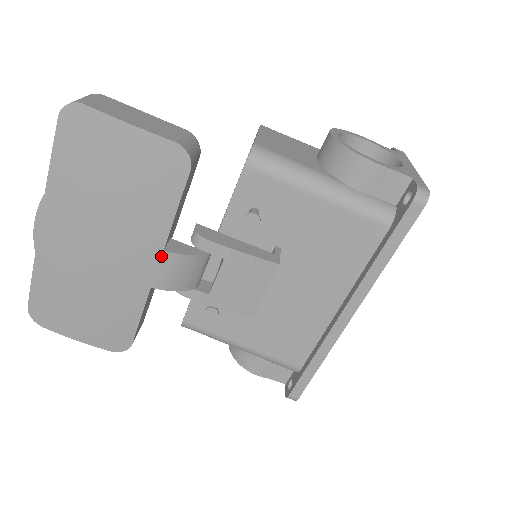
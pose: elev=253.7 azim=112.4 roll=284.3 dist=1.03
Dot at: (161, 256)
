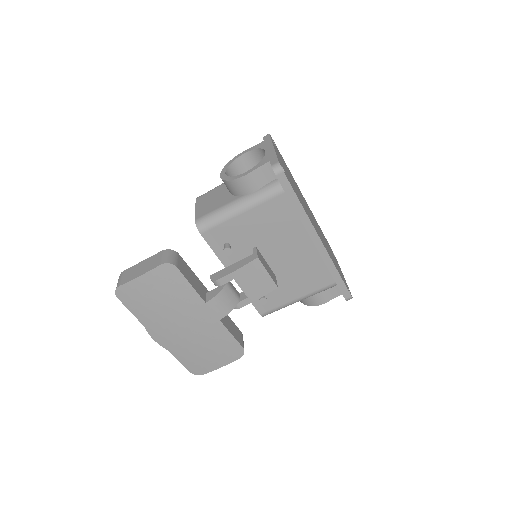
Dot at: (208, 306)
